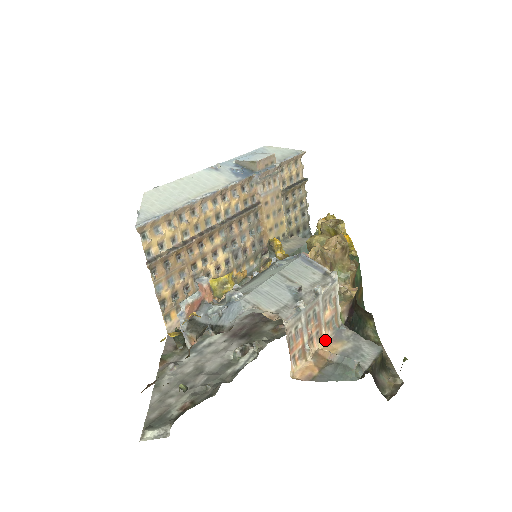
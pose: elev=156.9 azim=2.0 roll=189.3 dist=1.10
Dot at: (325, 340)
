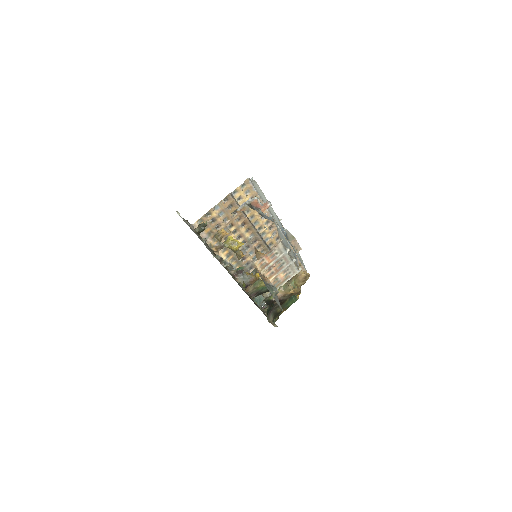
Dot at: occluded
